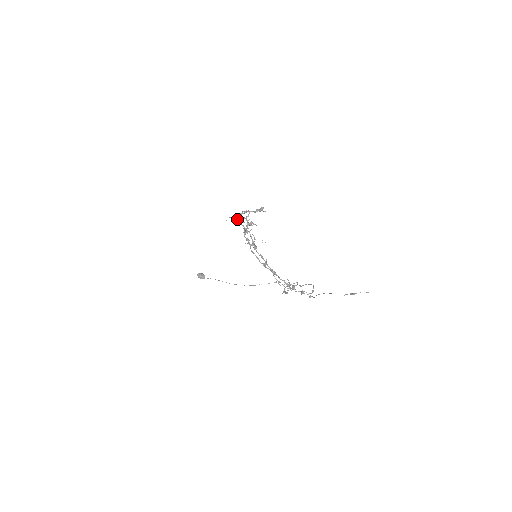
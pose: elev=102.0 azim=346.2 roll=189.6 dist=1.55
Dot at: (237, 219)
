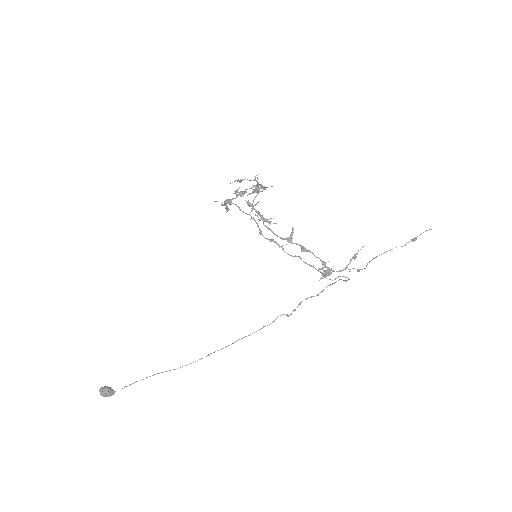
Dot at: (235, 192)
